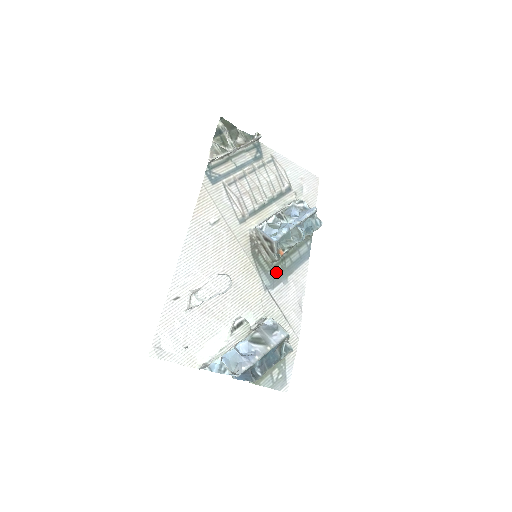
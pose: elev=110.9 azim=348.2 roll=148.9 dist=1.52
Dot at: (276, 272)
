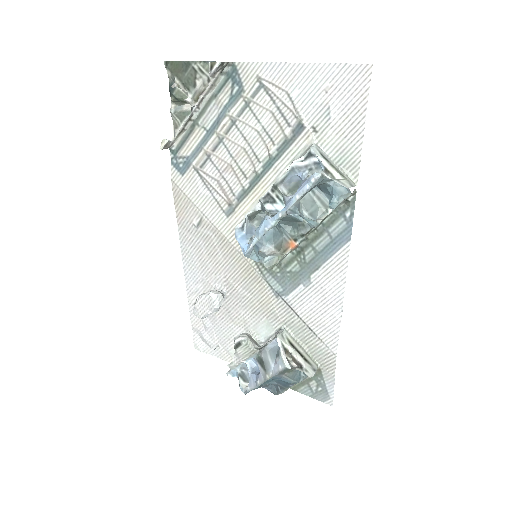
Dot at: (290, 272)
